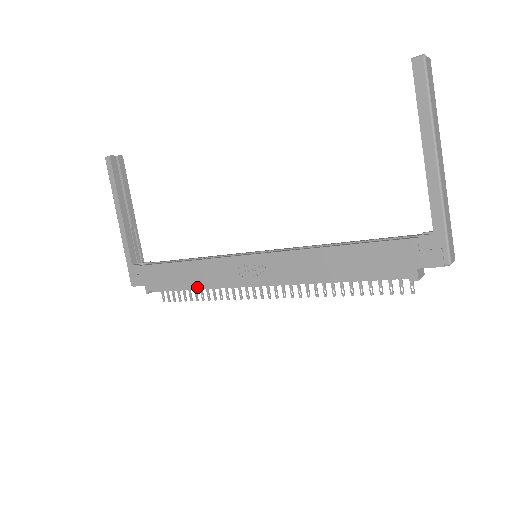
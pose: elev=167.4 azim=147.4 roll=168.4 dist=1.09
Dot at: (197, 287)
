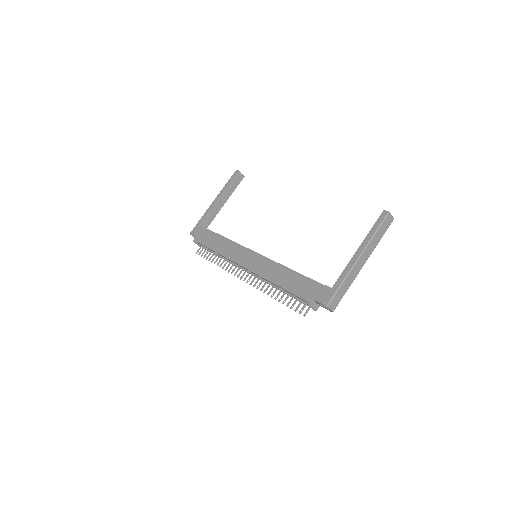
Dot at: (218, 252)
